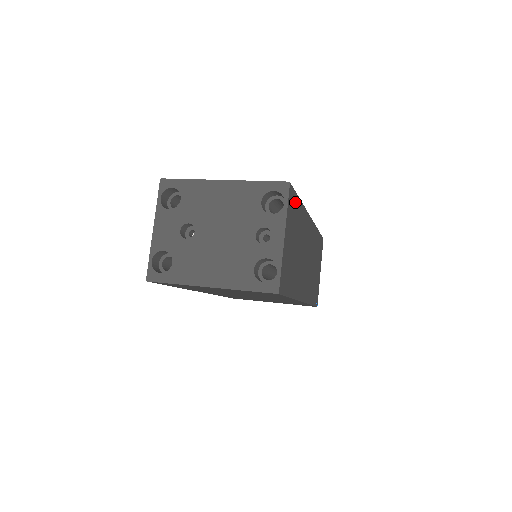
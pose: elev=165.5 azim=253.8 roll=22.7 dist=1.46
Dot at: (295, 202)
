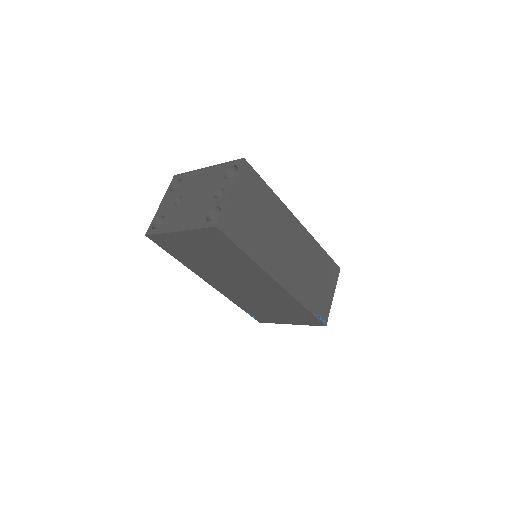
Dot at: (257, 181)
